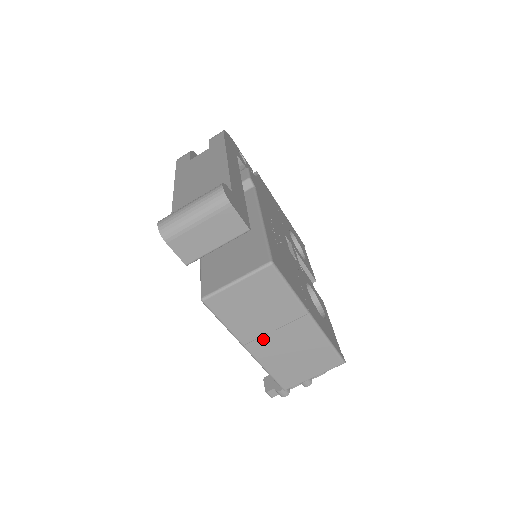
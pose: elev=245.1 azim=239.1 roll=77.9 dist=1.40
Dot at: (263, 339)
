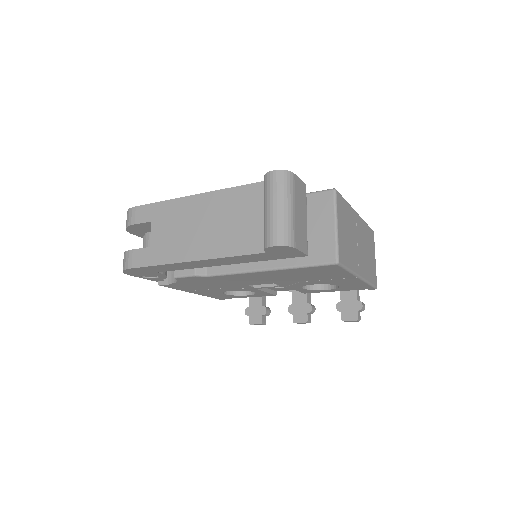
Dot at: (359, 258)
